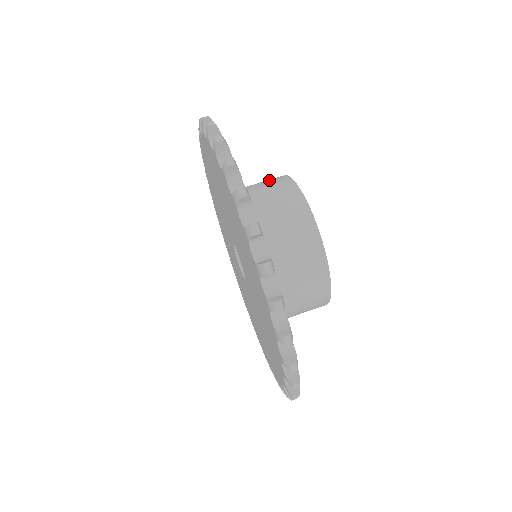
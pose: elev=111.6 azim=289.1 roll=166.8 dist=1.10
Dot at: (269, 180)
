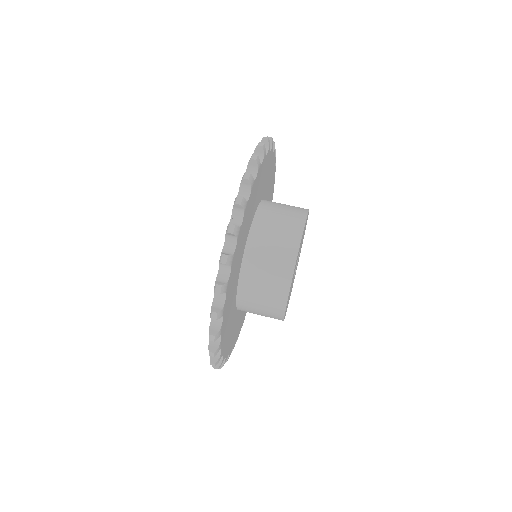
Dot at: (285, 233)
